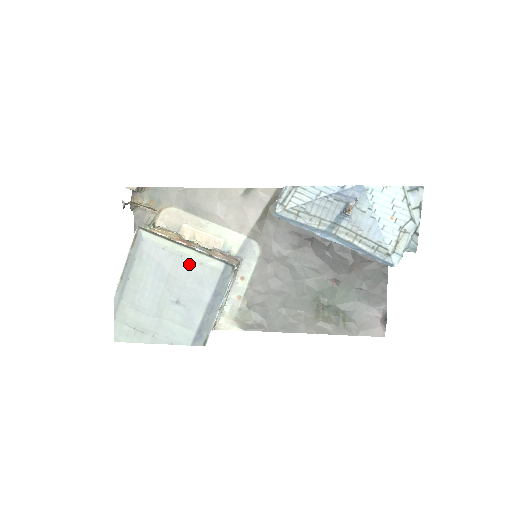
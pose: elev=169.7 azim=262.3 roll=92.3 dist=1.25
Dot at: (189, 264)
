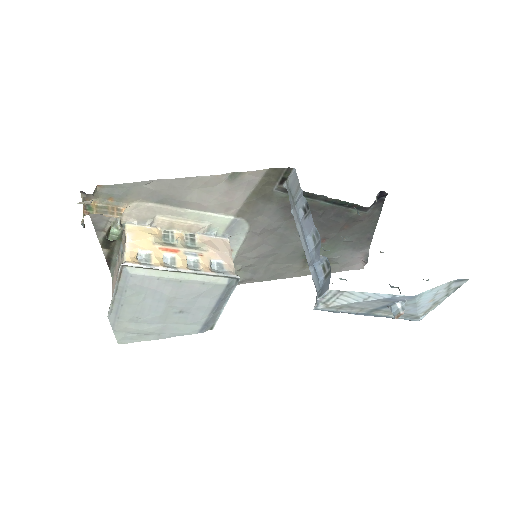
Dot at: (190, 286)
